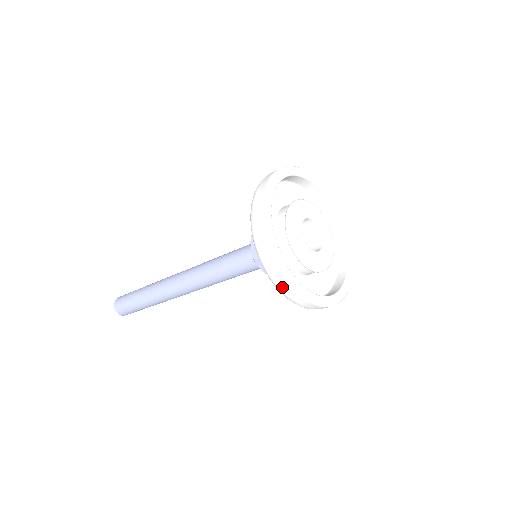
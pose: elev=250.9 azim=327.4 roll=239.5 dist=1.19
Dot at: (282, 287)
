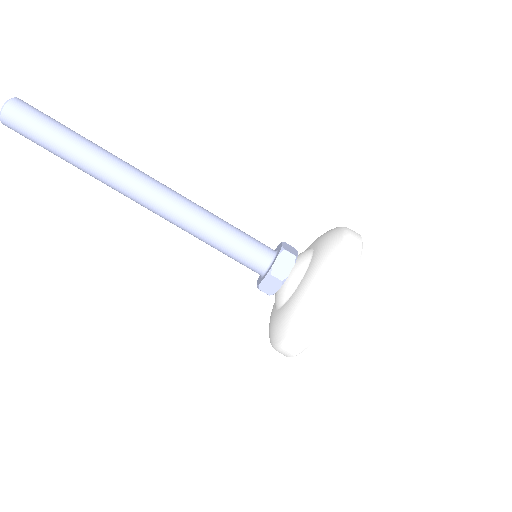
Dot at: (343, 273)
